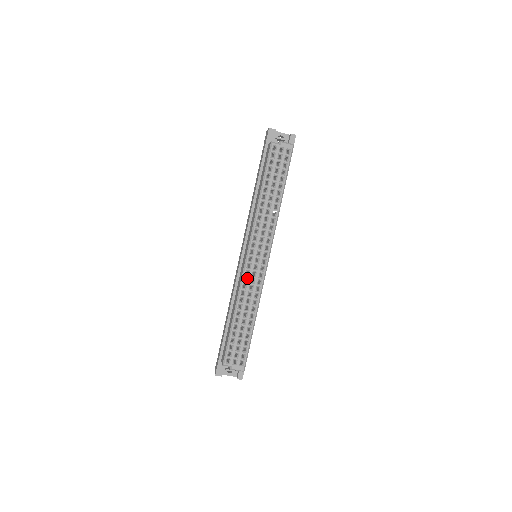
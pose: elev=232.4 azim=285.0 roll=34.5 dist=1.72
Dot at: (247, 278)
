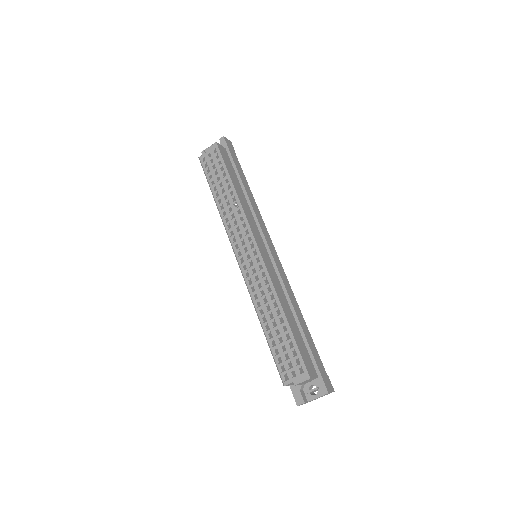
Dot at: (250, 280)
